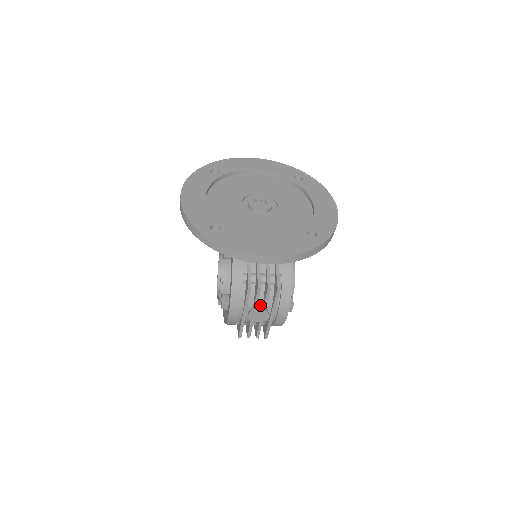
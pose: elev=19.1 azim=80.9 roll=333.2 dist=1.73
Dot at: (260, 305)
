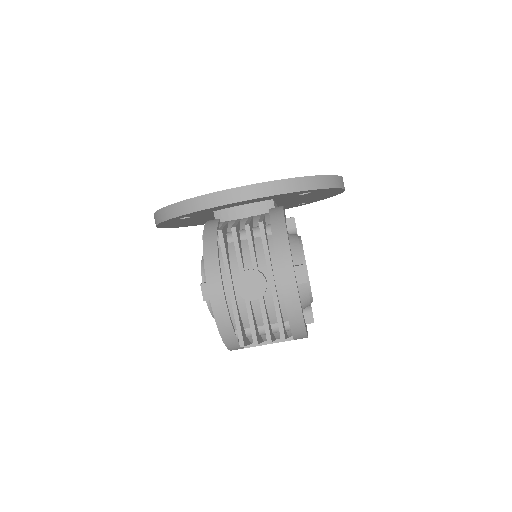
Dot at: (250, 269)
